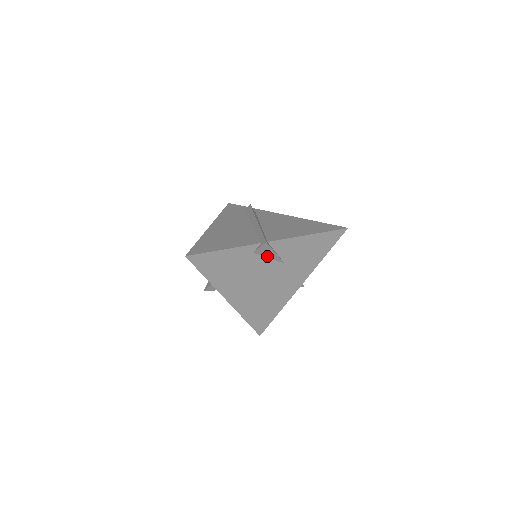
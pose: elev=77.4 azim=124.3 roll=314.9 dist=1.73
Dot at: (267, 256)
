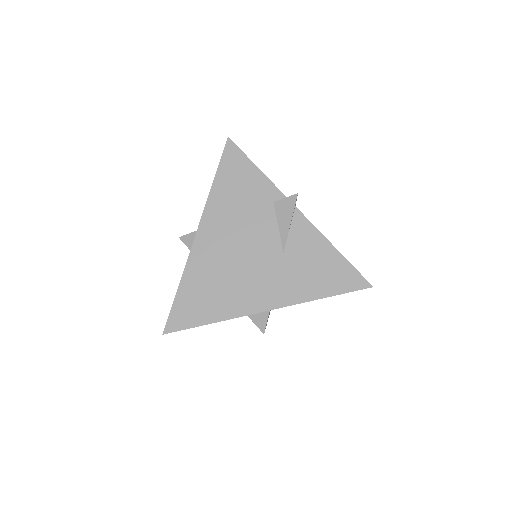
Dot at: (279, 222)
